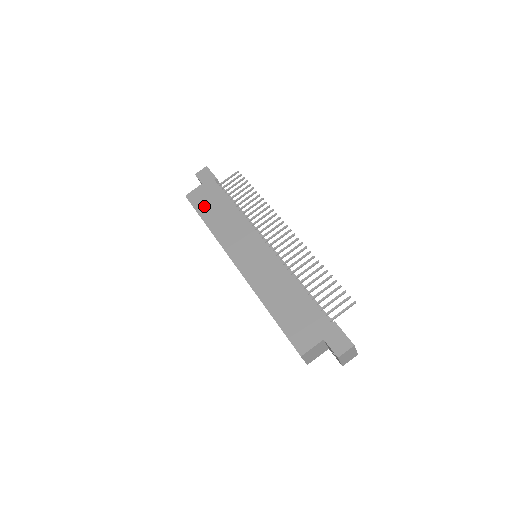
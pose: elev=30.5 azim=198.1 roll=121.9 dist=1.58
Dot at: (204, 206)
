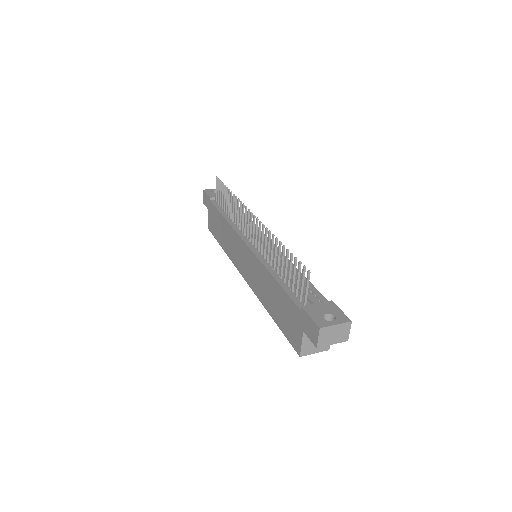
Dot at: (216, 231)
